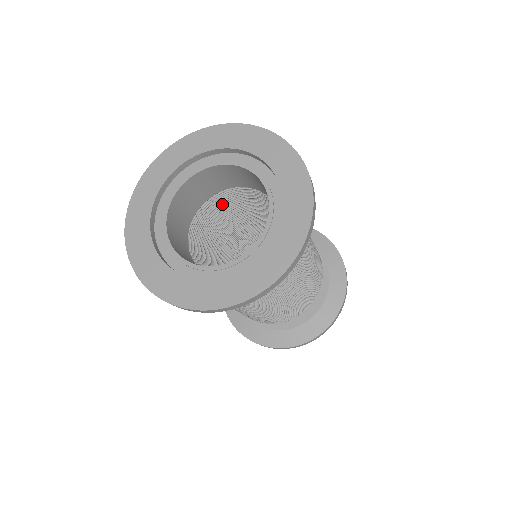
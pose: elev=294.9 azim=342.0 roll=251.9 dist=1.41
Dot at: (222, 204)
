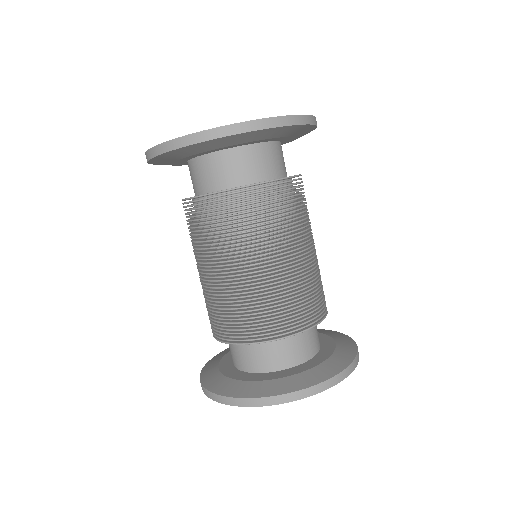
Dot at: occluded
